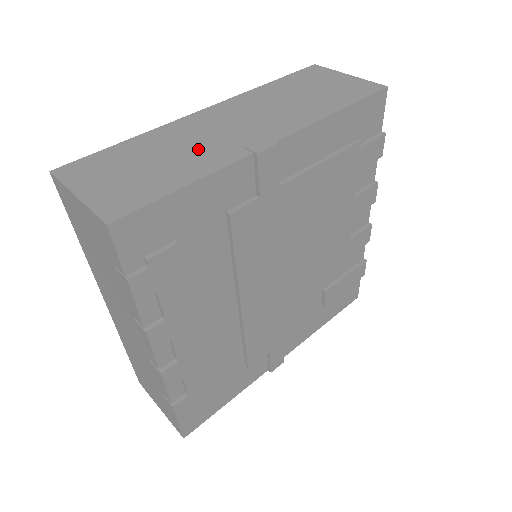
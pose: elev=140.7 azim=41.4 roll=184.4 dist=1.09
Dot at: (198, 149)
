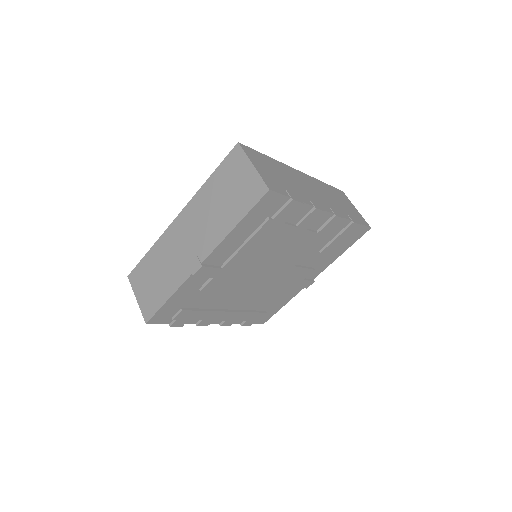
Dot at: (173, 265)
